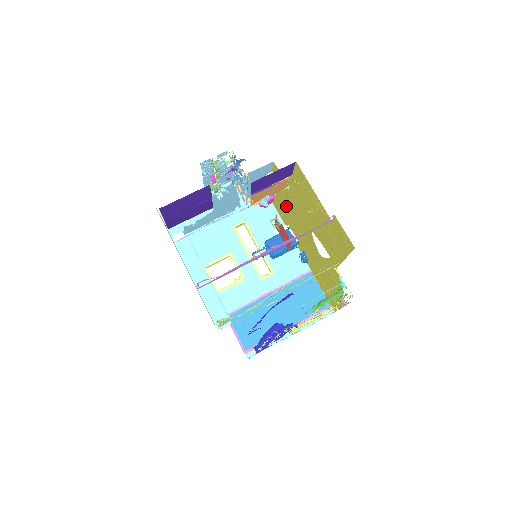
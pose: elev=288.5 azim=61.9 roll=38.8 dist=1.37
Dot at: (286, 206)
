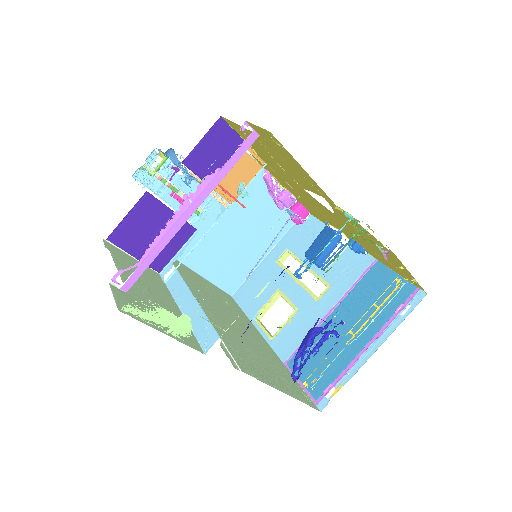
Dot at: (299, 197)
